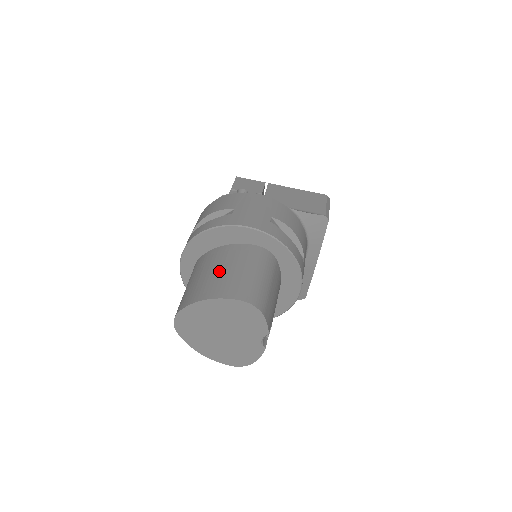
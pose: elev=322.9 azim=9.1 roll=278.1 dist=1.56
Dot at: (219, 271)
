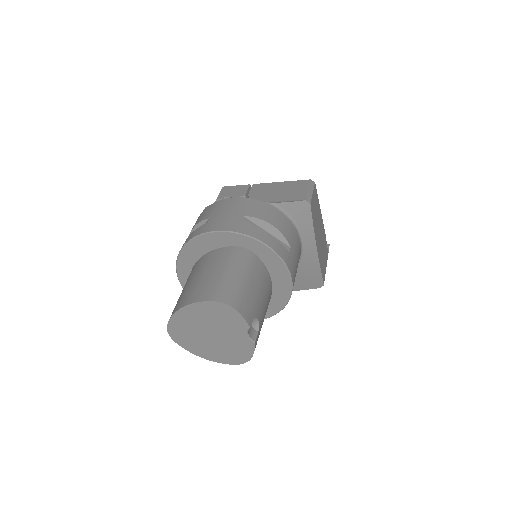
Dot at: (197, 278)
